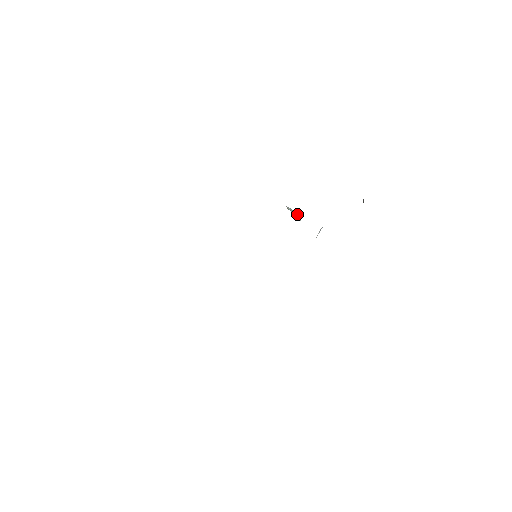
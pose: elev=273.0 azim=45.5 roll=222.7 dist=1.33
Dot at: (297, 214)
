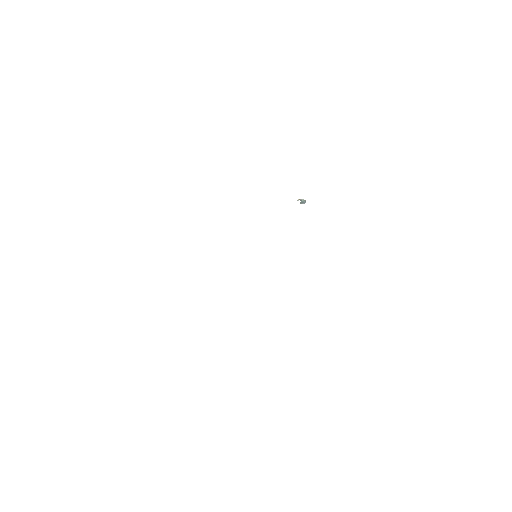
Dot at: (300, 200)
